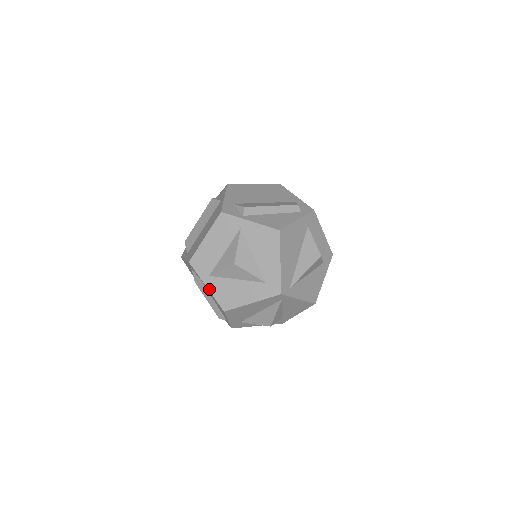
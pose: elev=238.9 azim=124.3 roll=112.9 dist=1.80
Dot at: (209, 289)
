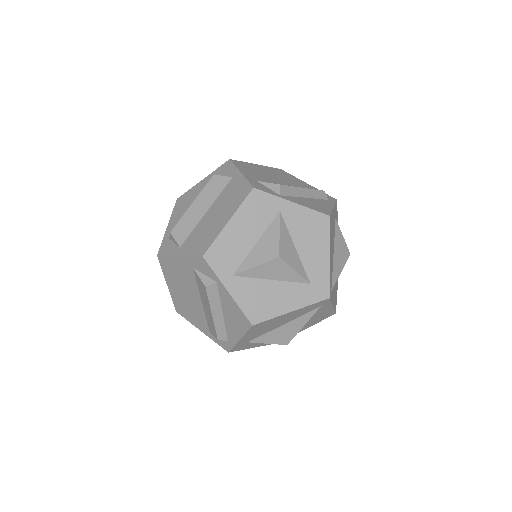
Dot at: (232, 294)
